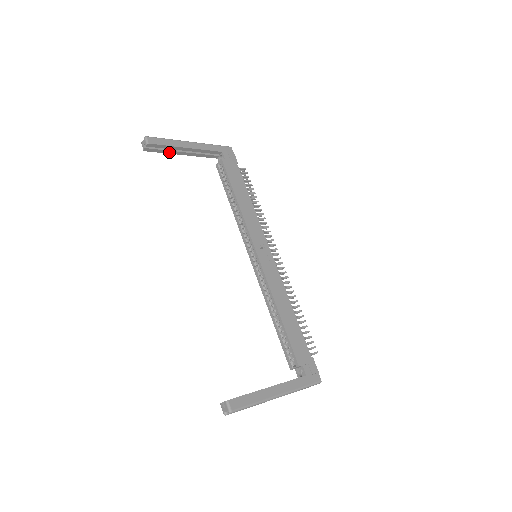
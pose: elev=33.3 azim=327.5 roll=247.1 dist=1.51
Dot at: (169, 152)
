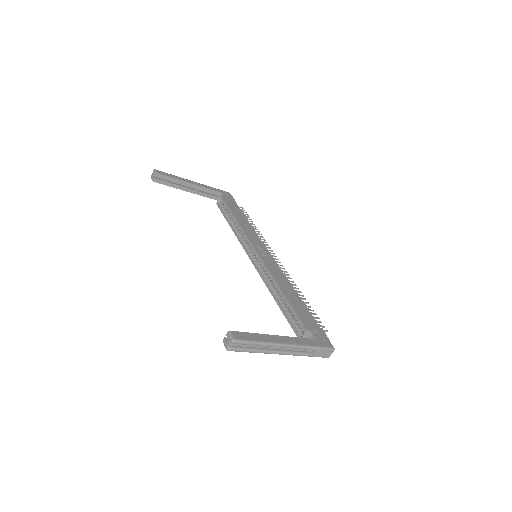
Dot at: (174, 186)
